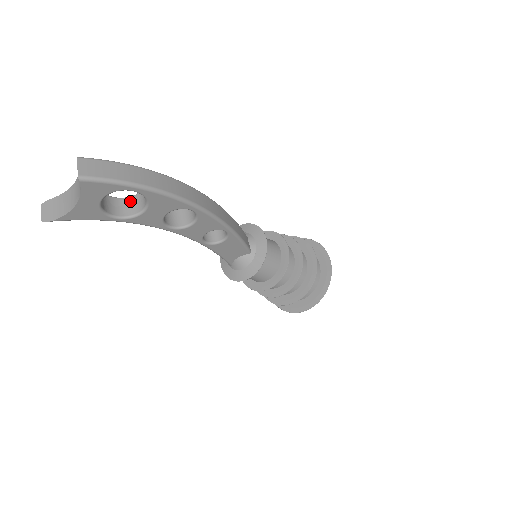
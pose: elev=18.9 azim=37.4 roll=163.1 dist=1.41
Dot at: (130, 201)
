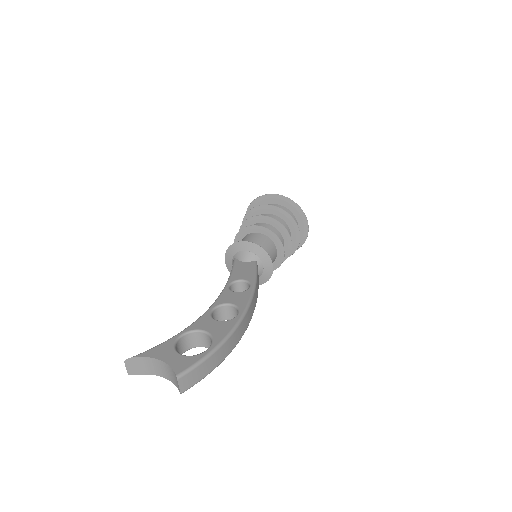
Dot at: (193, 336)
